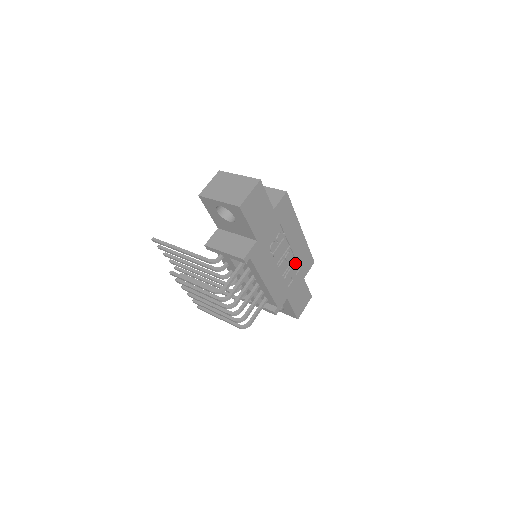
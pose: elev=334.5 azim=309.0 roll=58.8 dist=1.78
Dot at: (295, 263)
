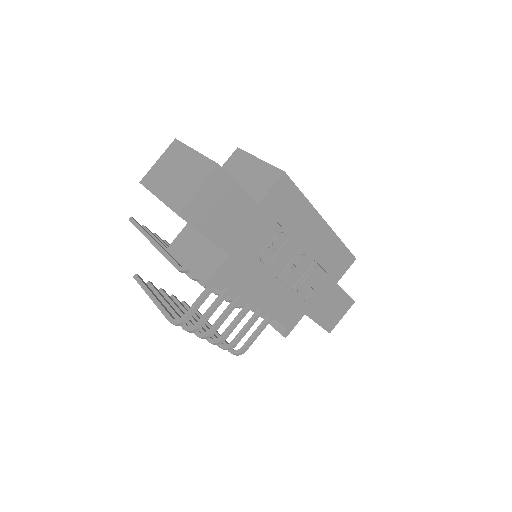
Dot at: (316, 268)
